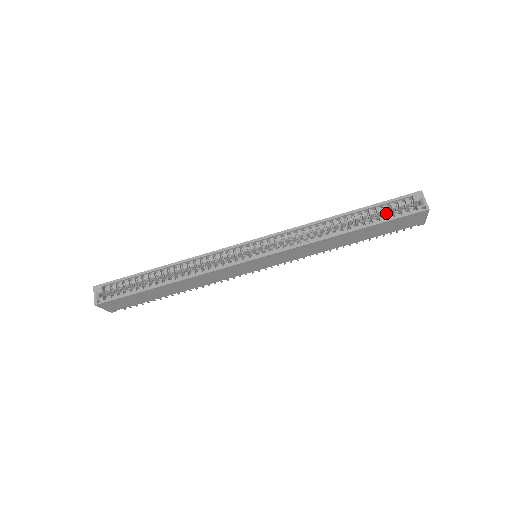
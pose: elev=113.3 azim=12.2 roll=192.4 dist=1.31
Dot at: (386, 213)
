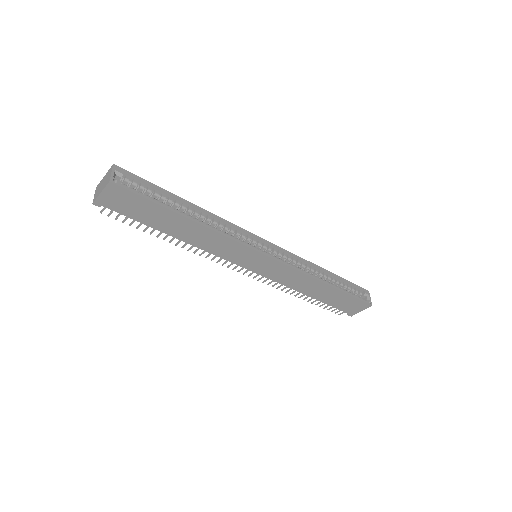
Dot at: occluded
